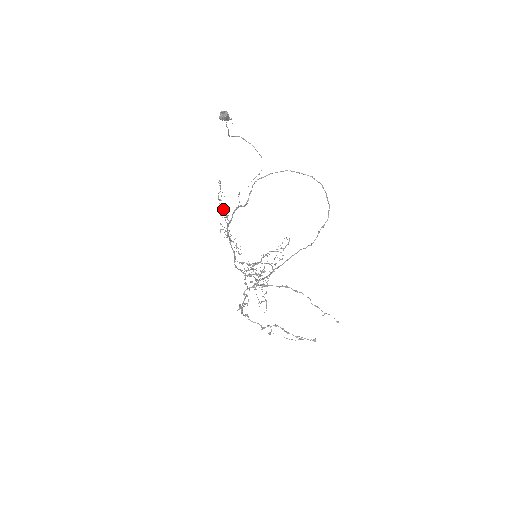
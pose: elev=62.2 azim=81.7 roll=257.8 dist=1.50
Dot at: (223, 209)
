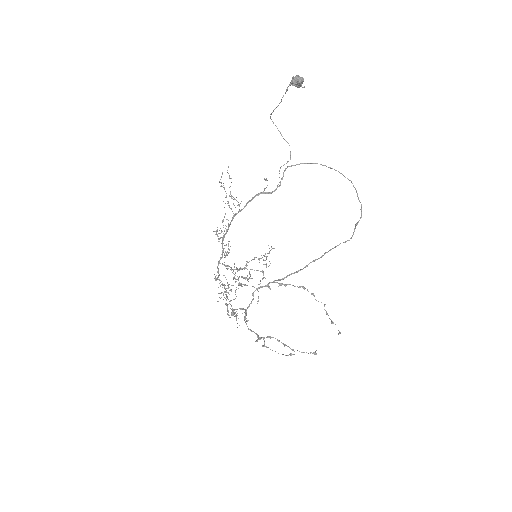
Dot at: (232, 196)
